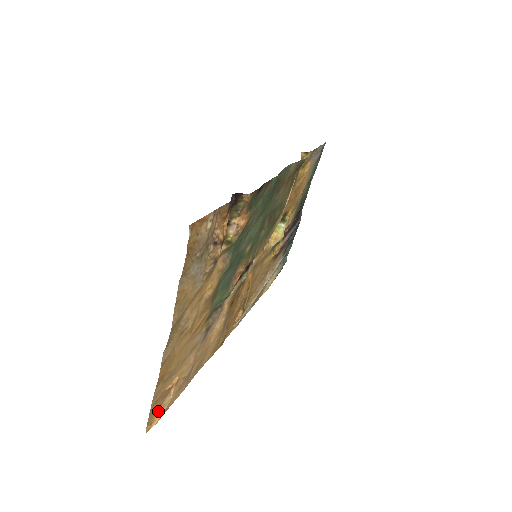
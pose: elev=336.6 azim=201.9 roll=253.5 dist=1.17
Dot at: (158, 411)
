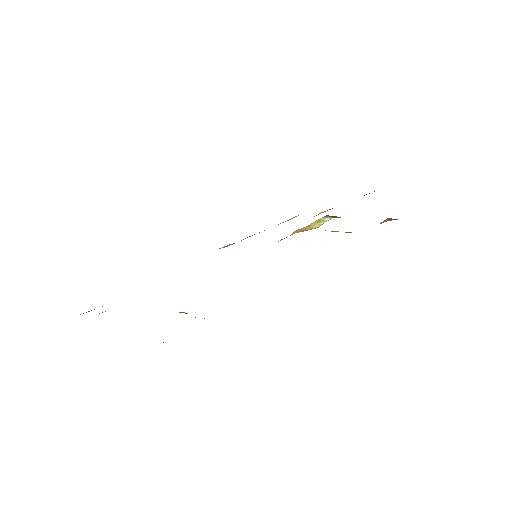
Dot at: (89, 311)
